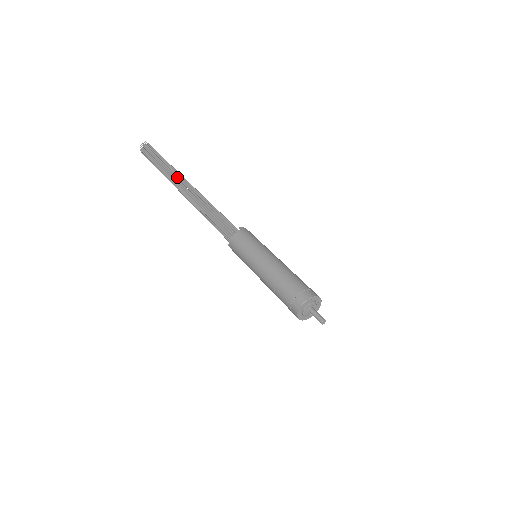
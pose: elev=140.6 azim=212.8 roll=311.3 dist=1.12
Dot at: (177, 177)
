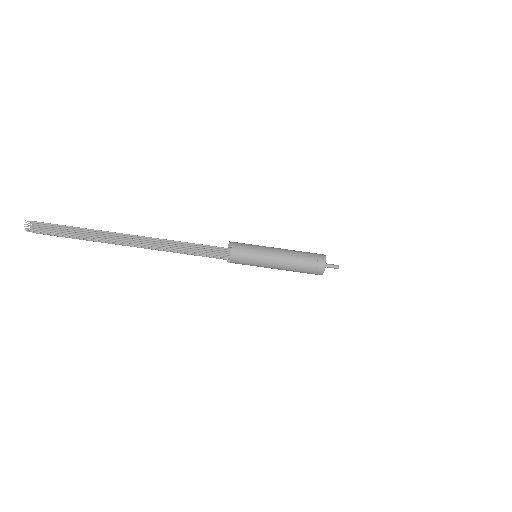
Dot at: (117, 238)
